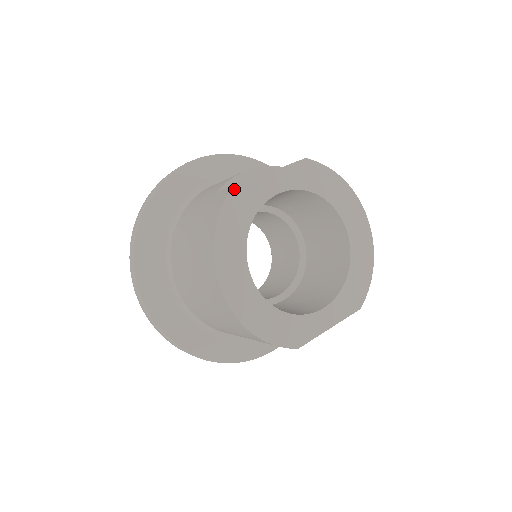
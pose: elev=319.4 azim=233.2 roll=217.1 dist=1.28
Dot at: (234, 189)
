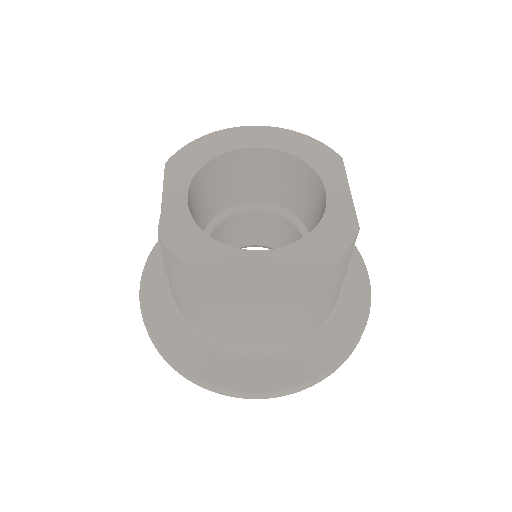
Dot at: (162, 238)
